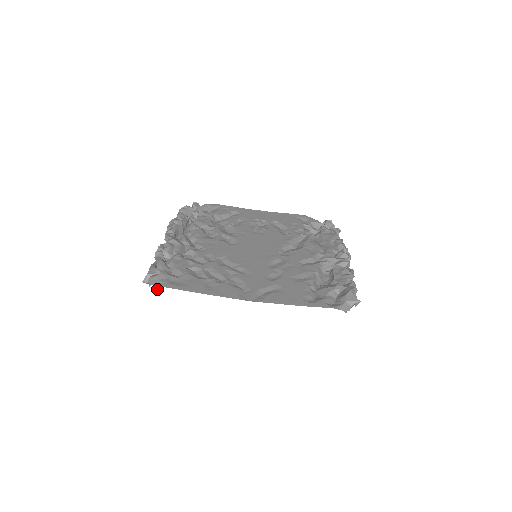
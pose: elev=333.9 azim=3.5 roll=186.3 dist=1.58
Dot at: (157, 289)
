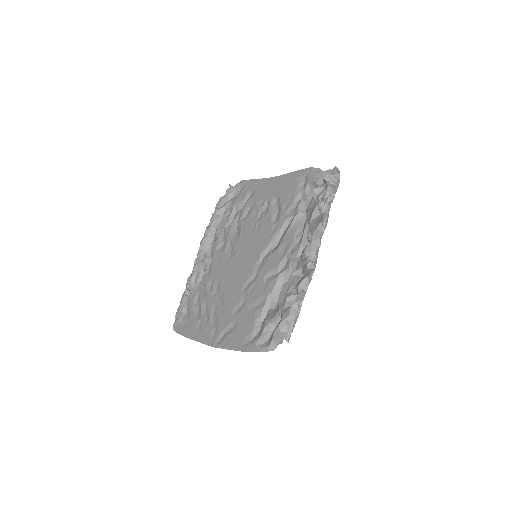
Dot at: occluded
